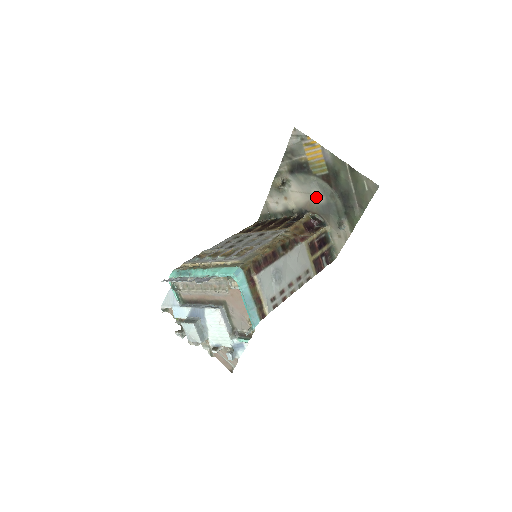
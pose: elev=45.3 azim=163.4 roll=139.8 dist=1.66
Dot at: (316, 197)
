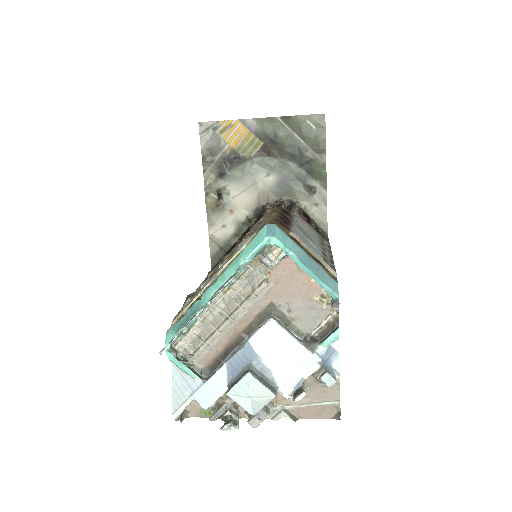
Dot at: (265, 181)
